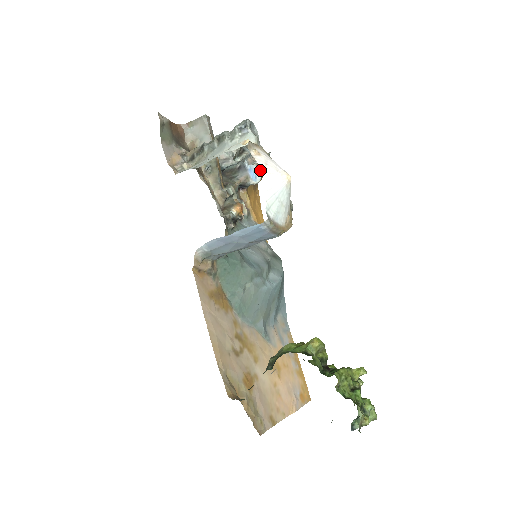
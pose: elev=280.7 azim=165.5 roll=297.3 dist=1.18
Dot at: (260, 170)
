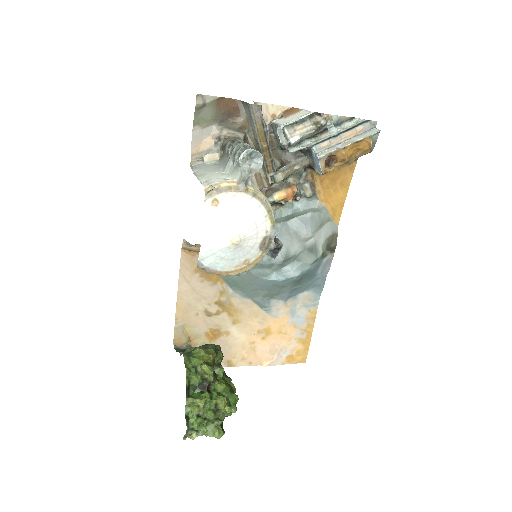
Dot at: (336, 158)
